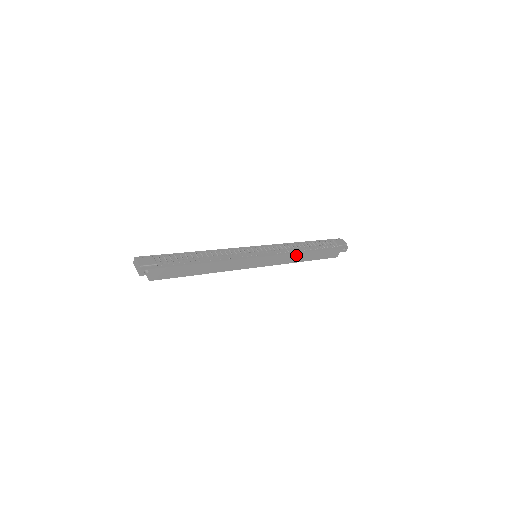
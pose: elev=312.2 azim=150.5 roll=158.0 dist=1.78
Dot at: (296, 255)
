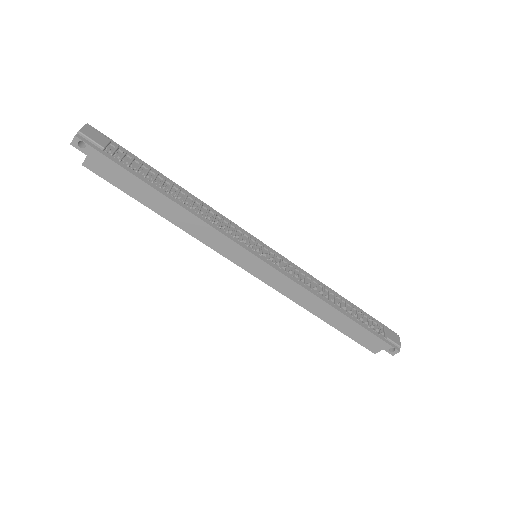
Dot at: (313, 298)
